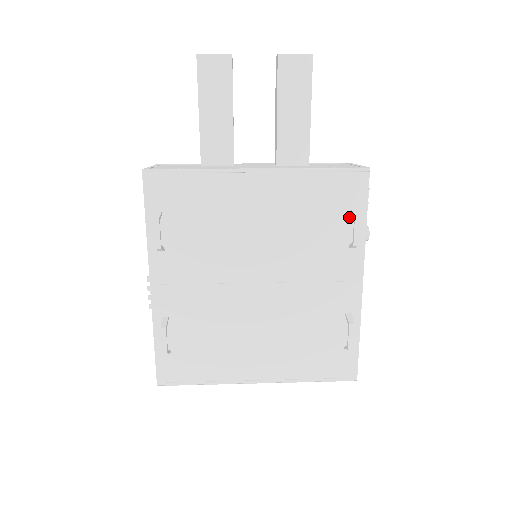
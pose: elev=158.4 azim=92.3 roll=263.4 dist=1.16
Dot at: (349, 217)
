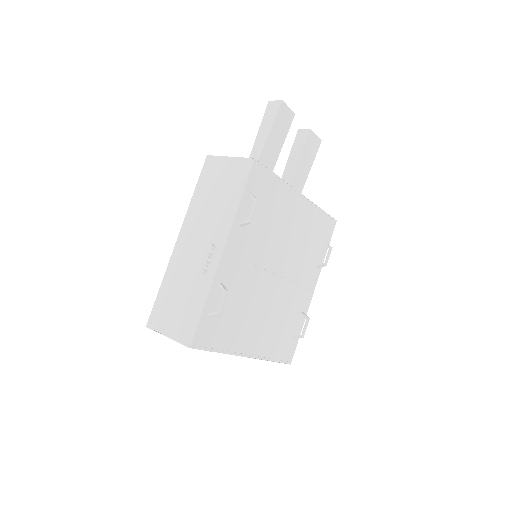
Dot at: (322, 247)
